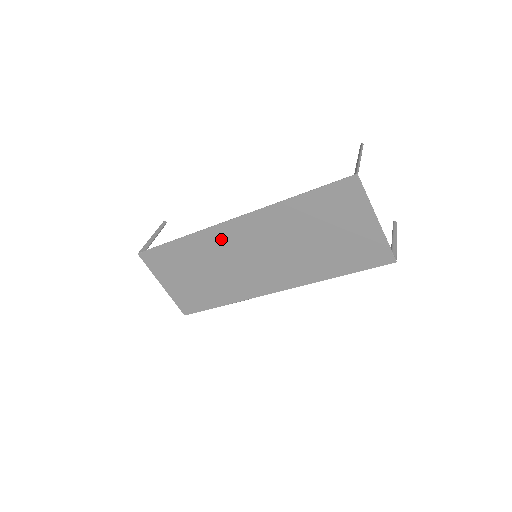
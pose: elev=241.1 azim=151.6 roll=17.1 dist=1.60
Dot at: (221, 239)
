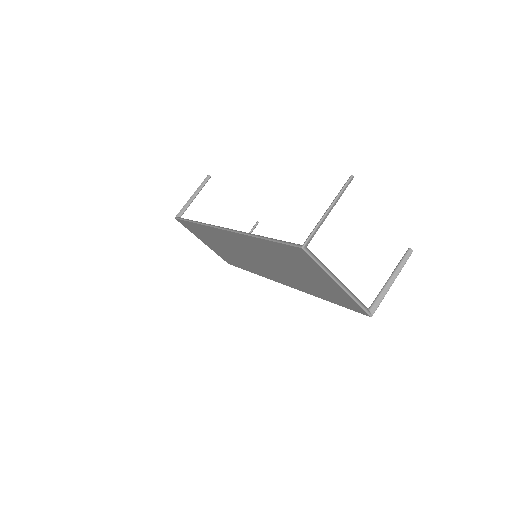
Dot at: (222, 236)
